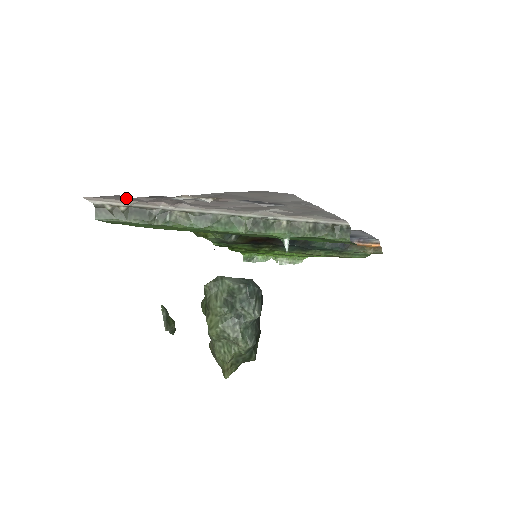
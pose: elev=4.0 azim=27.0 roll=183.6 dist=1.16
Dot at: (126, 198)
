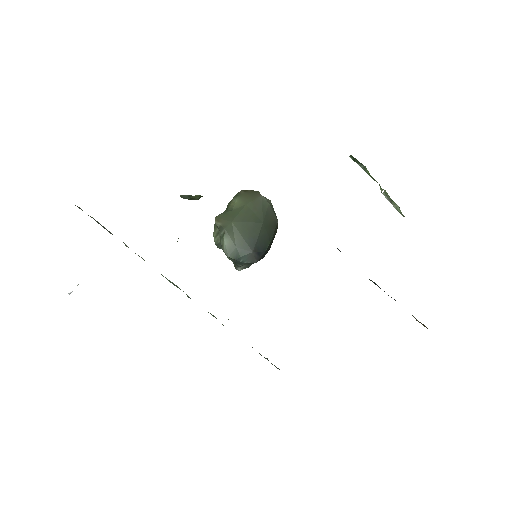
Dot at: occluded
